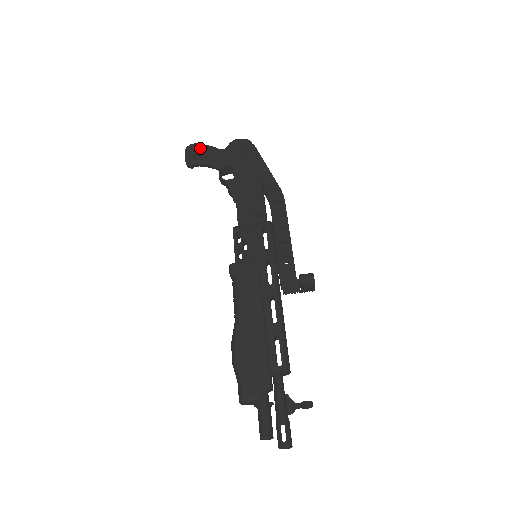
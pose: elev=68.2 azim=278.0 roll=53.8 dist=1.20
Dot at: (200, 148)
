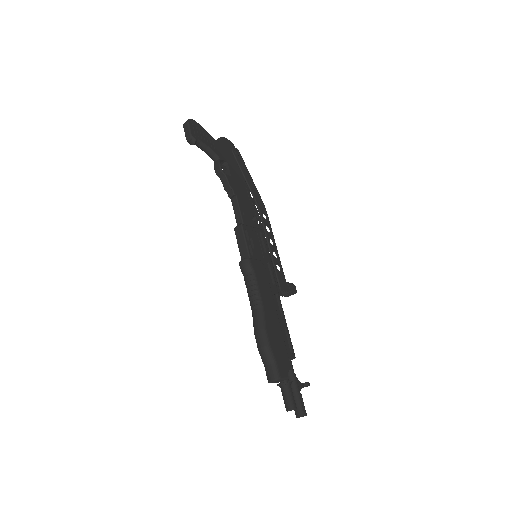
Dot at: (200, 128)
